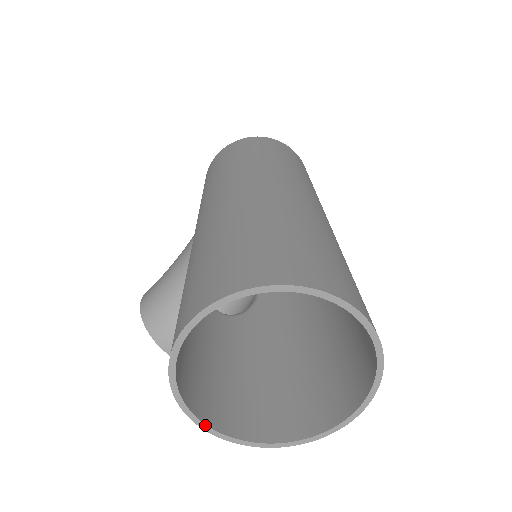
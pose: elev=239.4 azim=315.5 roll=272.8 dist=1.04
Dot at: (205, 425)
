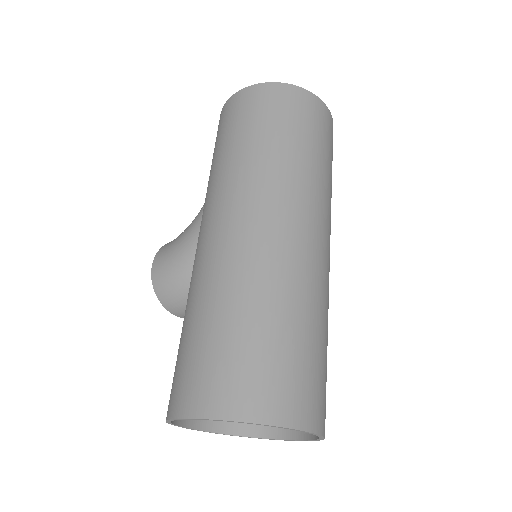
Dot at: (194, 429)
